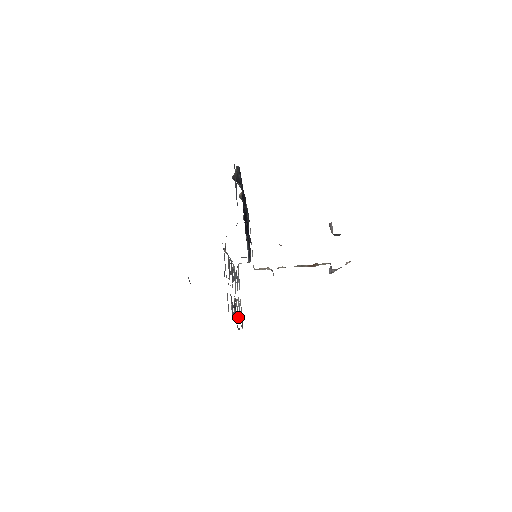
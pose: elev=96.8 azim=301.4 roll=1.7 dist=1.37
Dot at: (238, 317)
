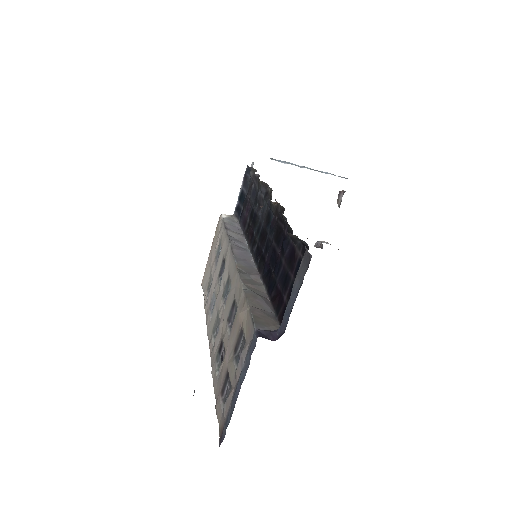
Dot at: (215, 336)
